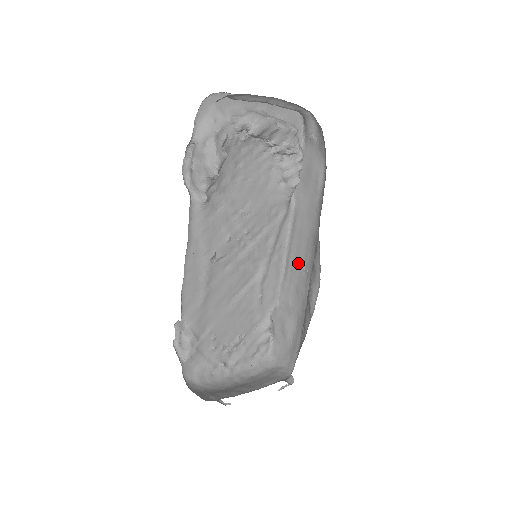
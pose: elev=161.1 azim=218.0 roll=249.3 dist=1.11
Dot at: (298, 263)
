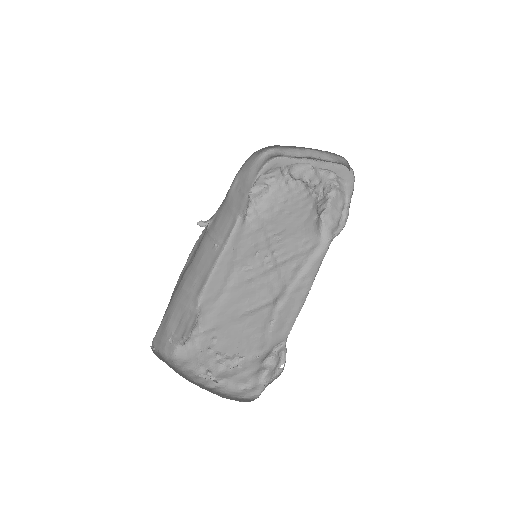
Dot at: occluded
